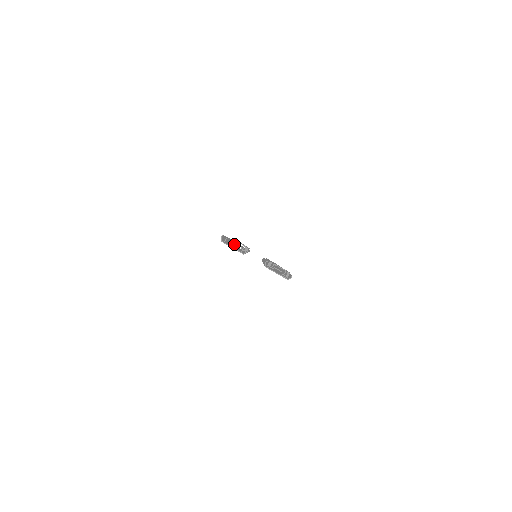
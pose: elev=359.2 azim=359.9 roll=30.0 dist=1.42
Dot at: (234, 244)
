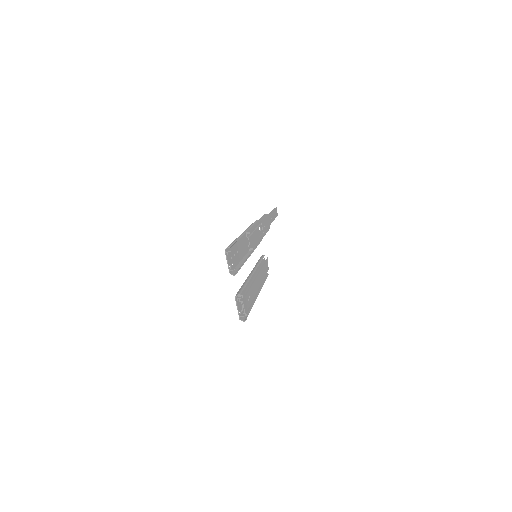
Dot at: (247, 237)
